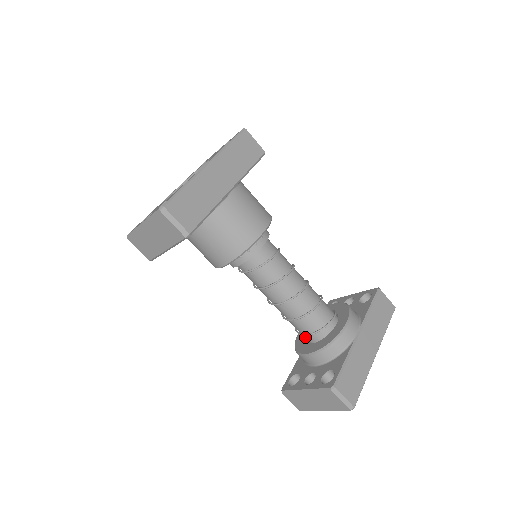
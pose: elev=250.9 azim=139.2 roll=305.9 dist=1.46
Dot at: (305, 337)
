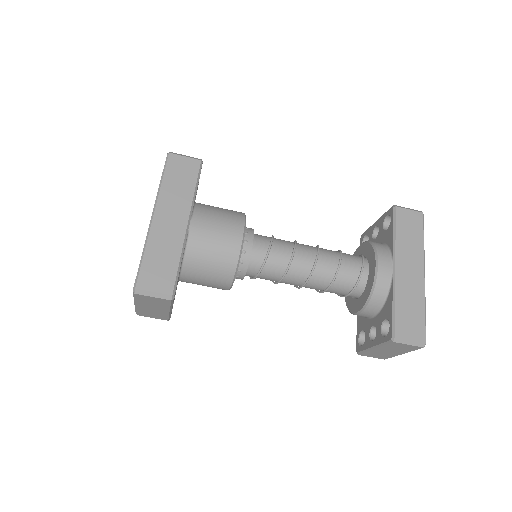
Dot at: occluded
